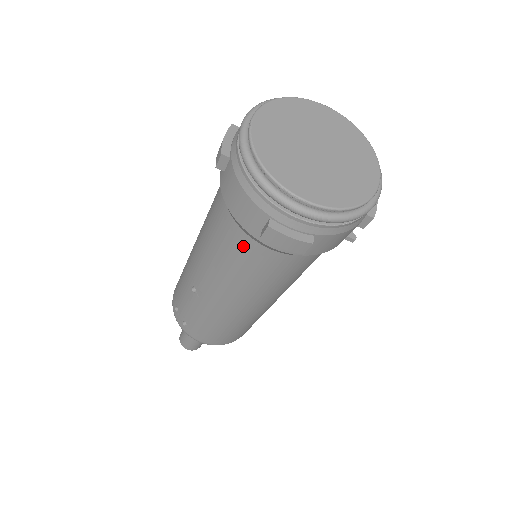
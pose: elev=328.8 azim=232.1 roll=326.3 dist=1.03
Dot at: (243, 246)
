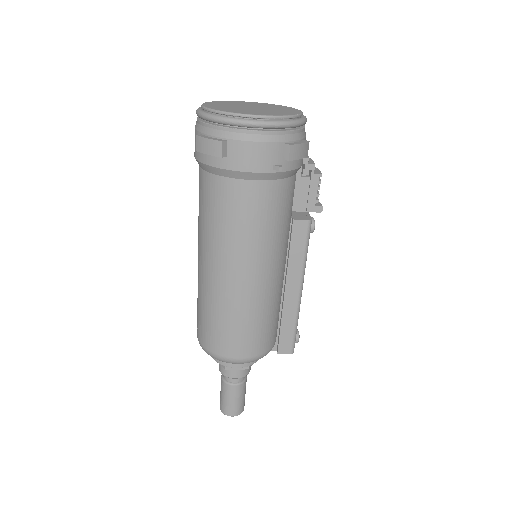
Dot at: (203, 183)
